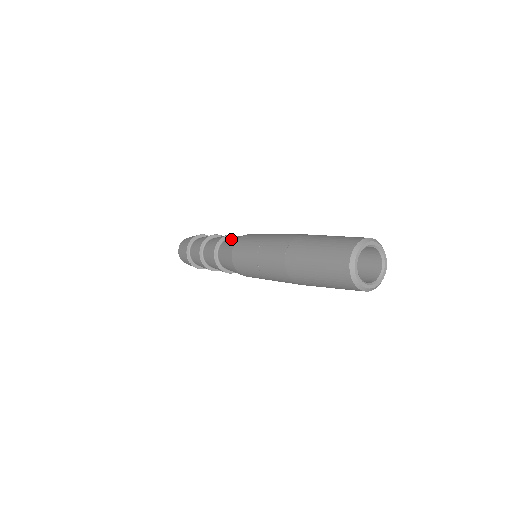
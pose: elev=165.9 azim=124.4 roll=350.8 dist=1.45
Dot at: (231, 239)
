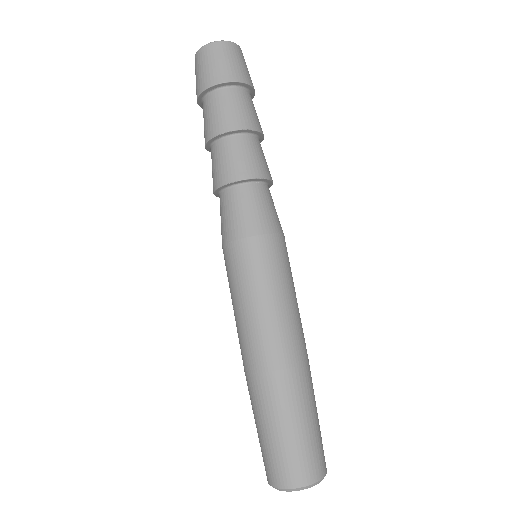
Dot at: (236, 210)
